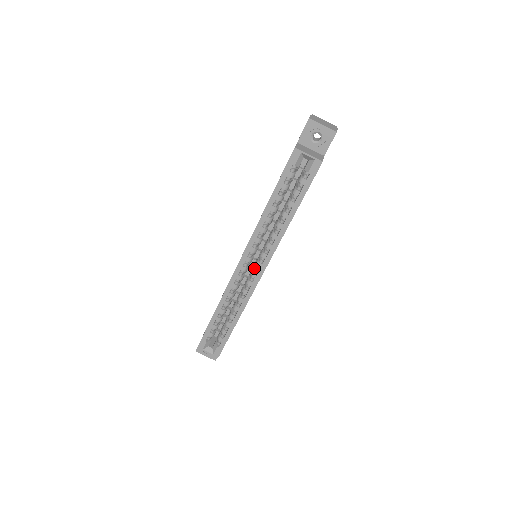
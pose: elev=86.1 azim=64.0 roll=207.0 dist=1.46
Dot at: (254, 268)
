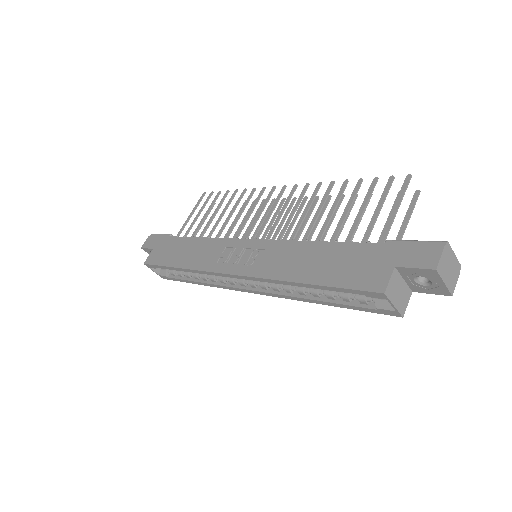
Dot at: occluded
